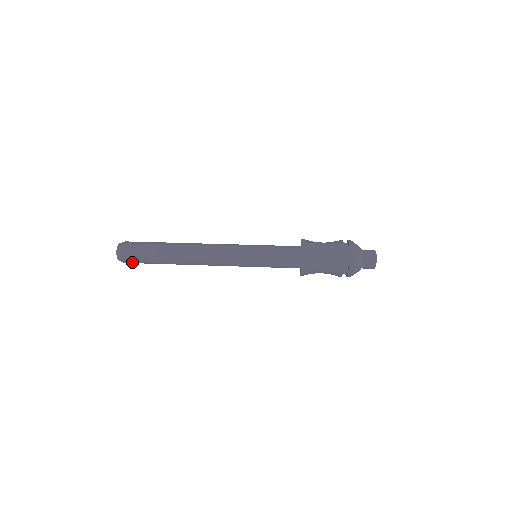
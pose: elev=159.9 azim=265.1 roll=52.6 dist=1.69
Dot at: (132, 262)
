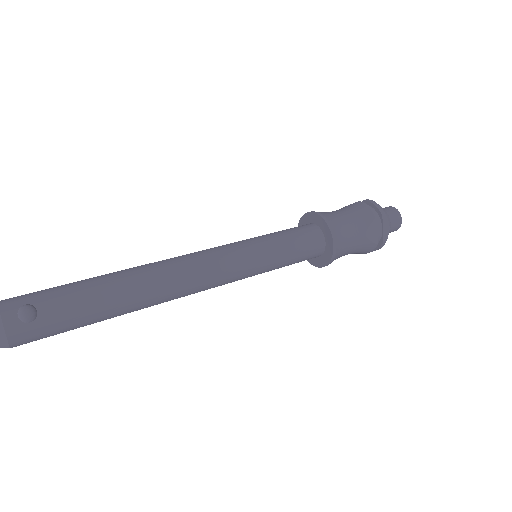
Dot at: (32, 341)
